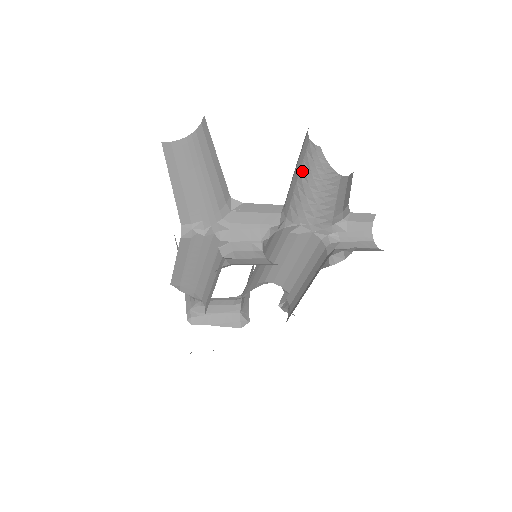
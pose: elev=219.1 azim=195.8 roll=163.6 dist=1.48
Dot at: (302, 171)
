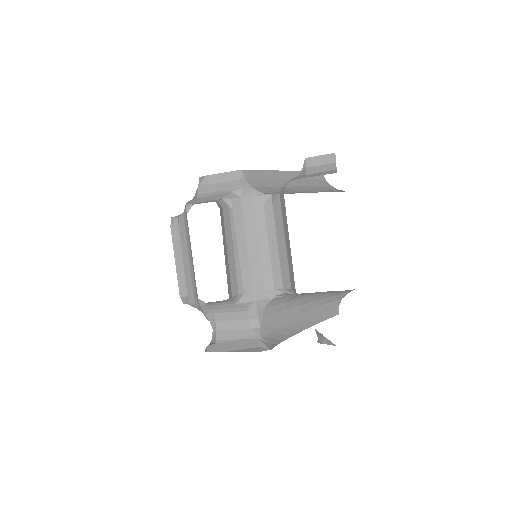
Dot at: (303, 188)
